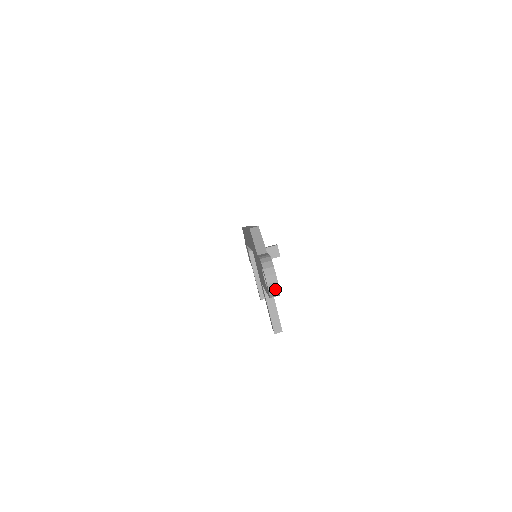
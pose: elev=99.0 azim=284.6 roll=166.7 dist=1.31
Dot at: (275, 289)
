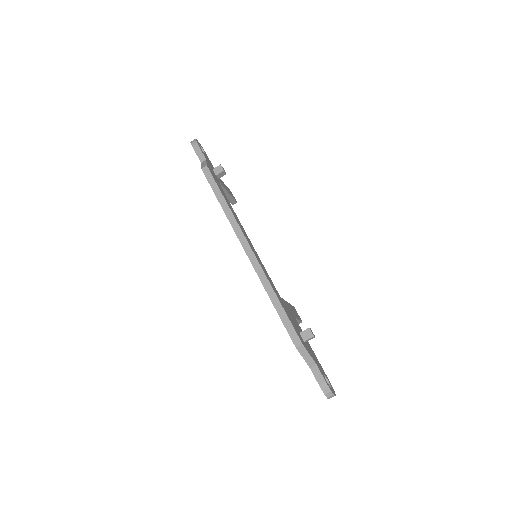
Dot at: occluded
